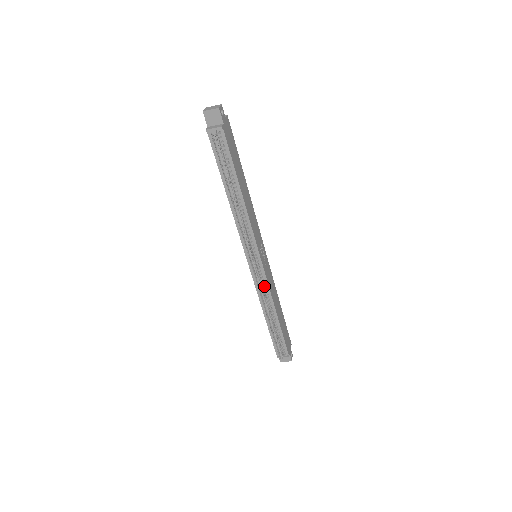
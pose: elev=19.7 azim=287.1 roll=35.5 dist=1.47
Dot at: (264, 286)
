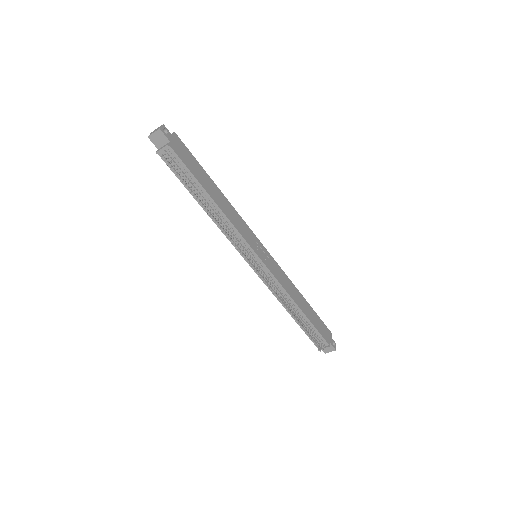
Dot at: (274, 283)
